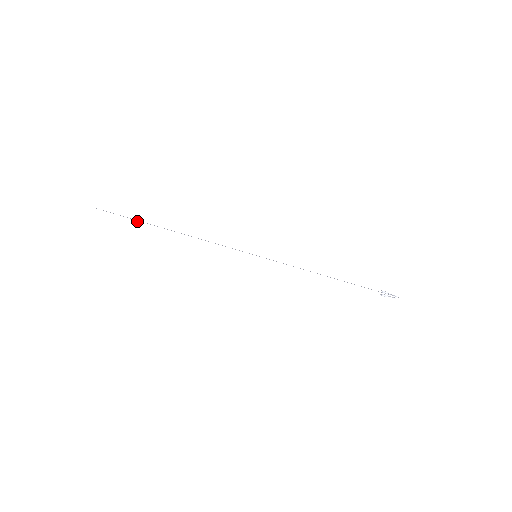
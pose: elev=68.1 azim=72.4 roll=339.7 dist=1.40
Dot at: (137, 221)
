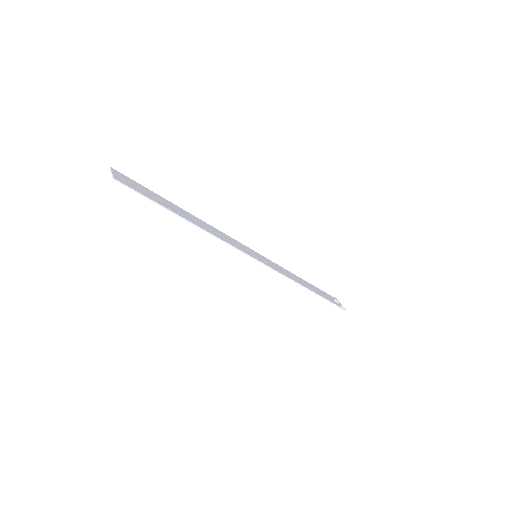
Dot at: (161, 205)
